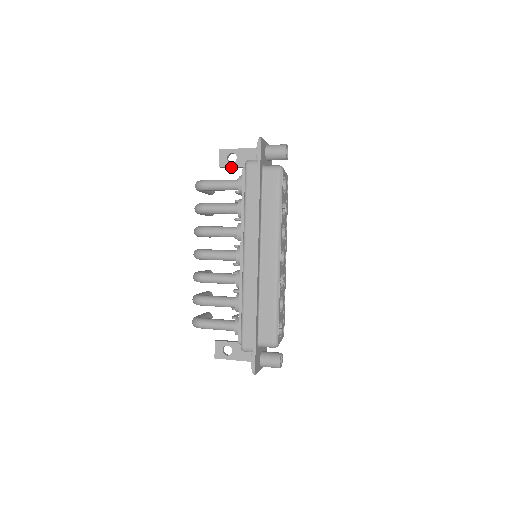
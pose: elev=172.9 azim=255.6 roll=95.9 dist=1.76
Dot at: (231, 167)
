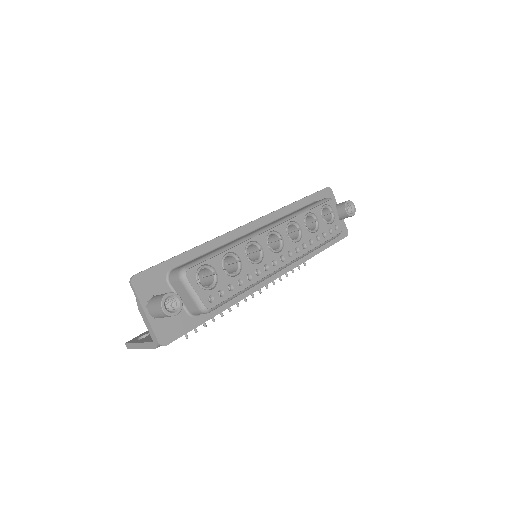
Dot at: occluded
